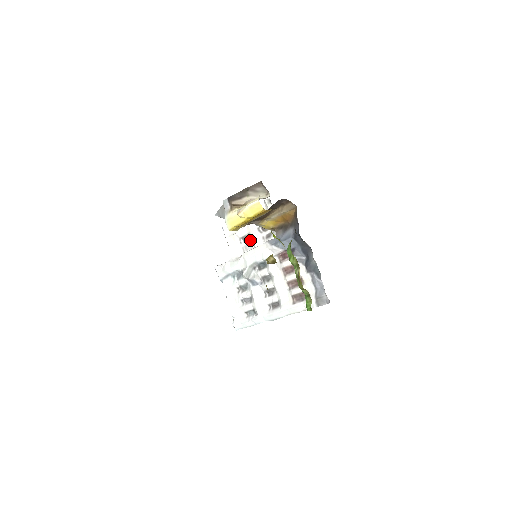
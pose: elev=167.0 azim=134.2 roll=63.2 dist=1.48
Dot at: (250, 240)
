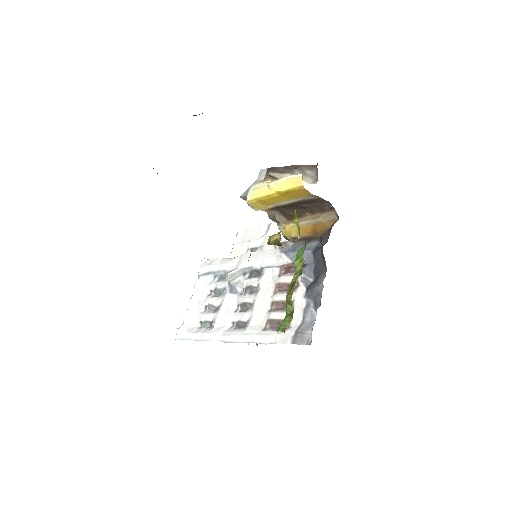
Dot at: occluded
